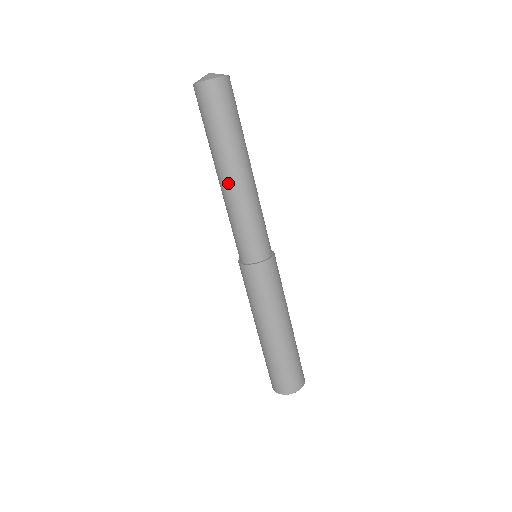
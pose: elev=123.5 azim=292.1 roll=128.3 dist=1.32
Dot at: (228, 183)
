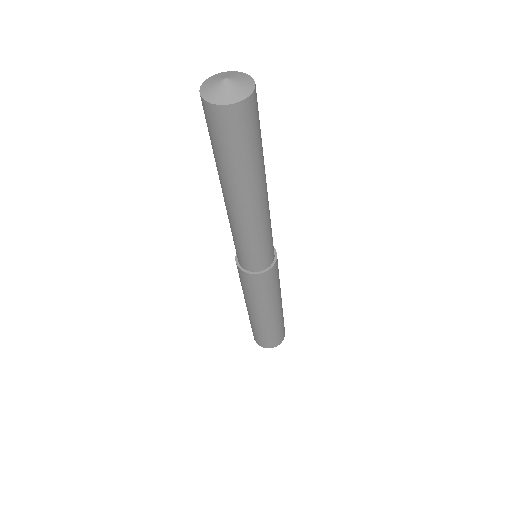
Dot at: (240, 210)
